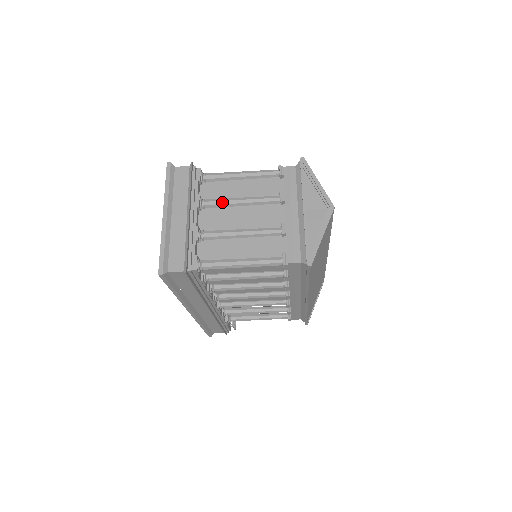
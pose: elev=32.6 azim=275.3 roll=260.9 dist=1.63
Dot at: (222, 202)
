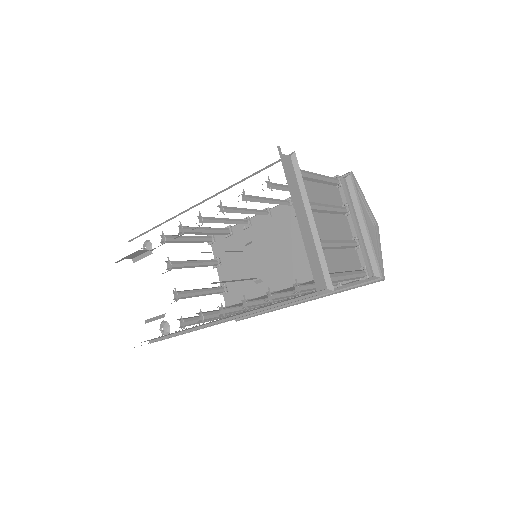
Dot at: (318, 207)
